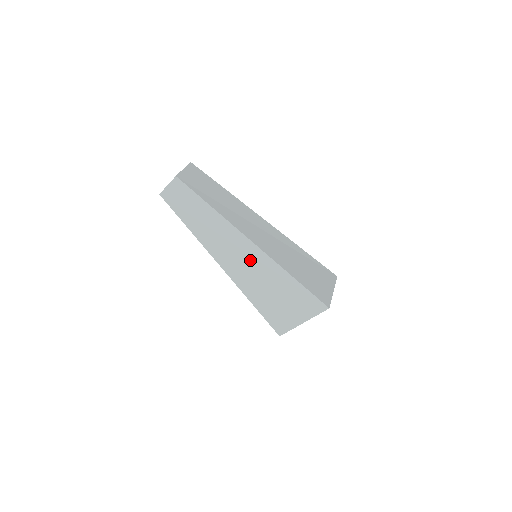
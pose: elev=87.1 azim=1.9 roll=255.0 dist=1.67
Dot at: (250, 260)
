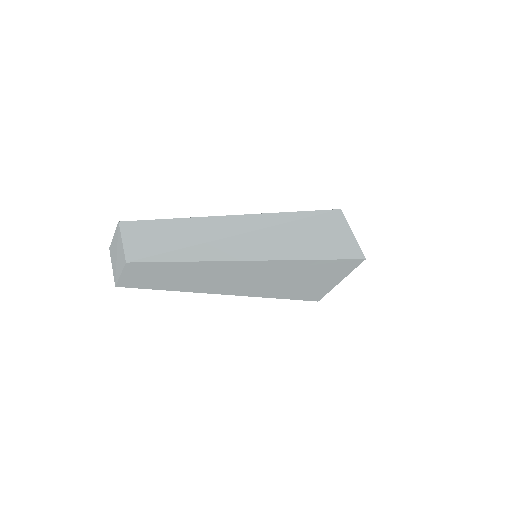
Dot at: (262, 274)
